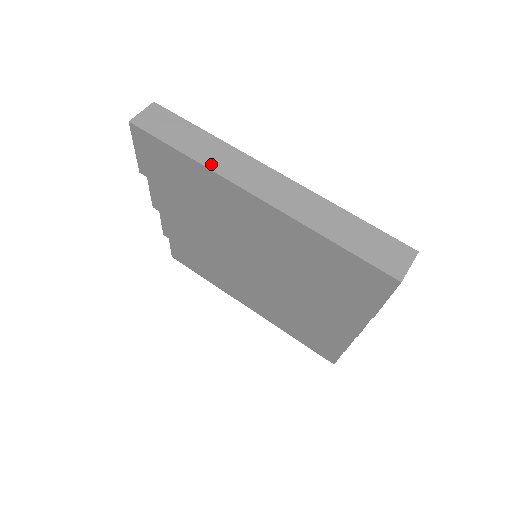
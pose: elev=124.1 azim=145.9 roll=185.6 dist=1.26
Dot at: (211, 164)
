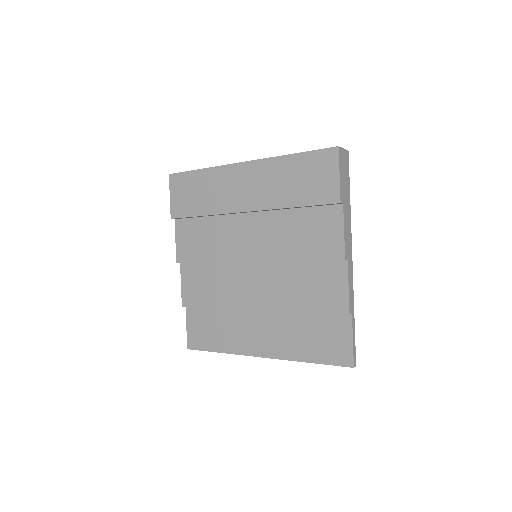
Dot at: (218, 167)
